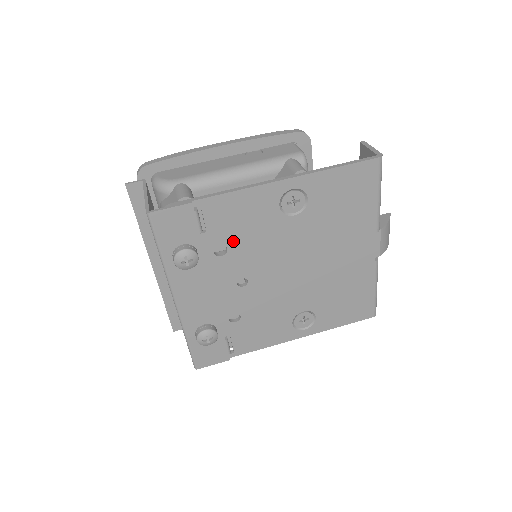
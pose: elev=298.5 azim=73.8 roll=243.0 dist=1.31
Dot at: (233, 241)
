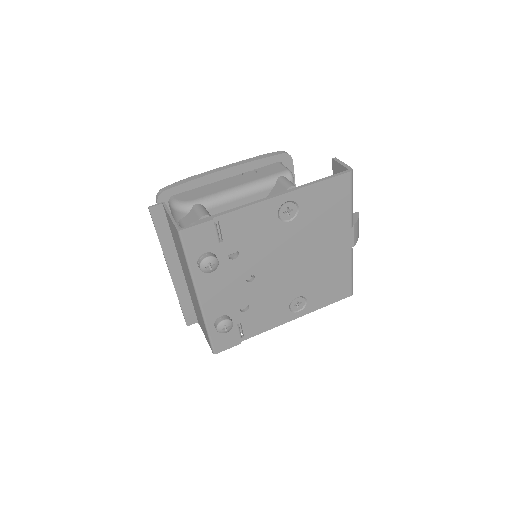
Dot at: (243, 246)
